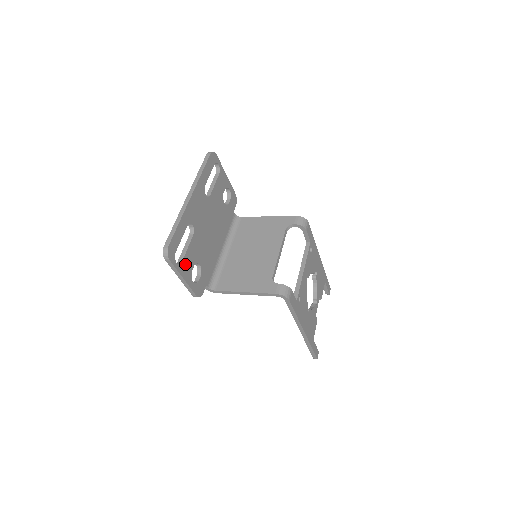
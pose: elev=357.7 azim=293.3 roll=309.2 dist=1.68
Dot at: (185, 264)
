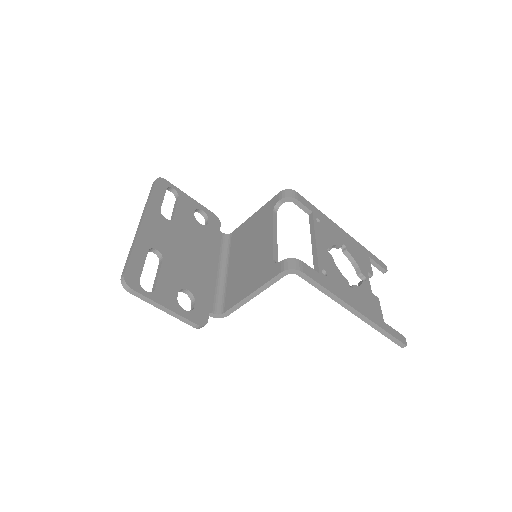
Dot at: (162, 291)
